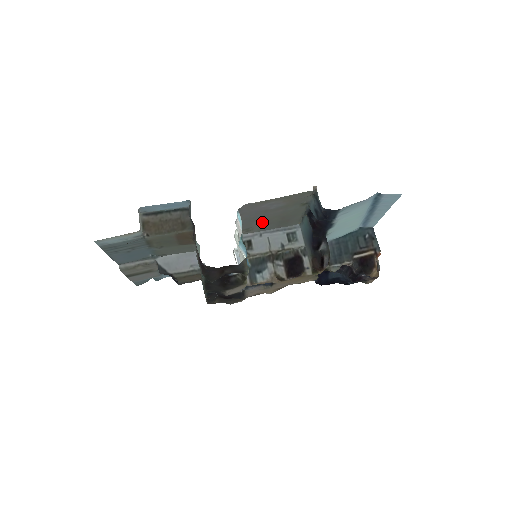
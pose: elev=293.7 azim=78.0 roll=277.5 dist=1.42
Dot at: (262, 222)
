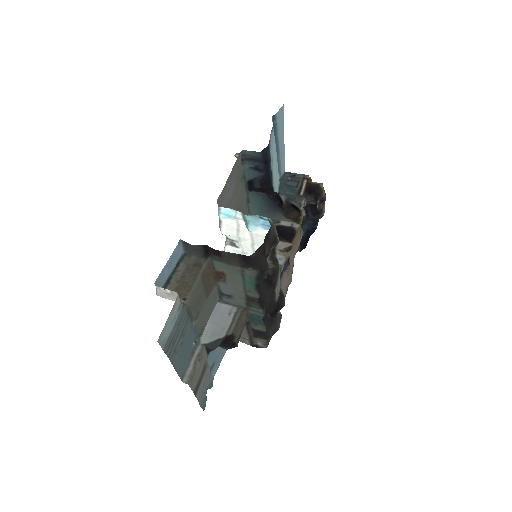
Dot at: occluded
